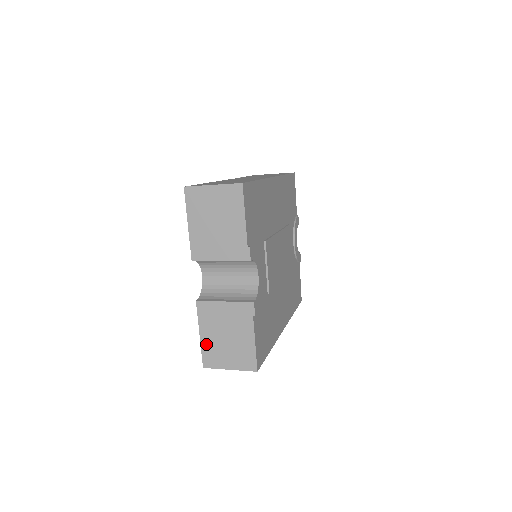
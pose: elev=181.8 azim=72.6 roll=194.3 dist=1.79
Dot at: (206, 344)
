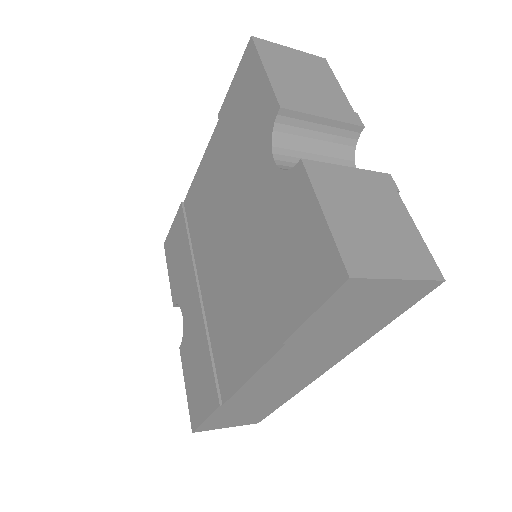
Dot at: (340, 230)
